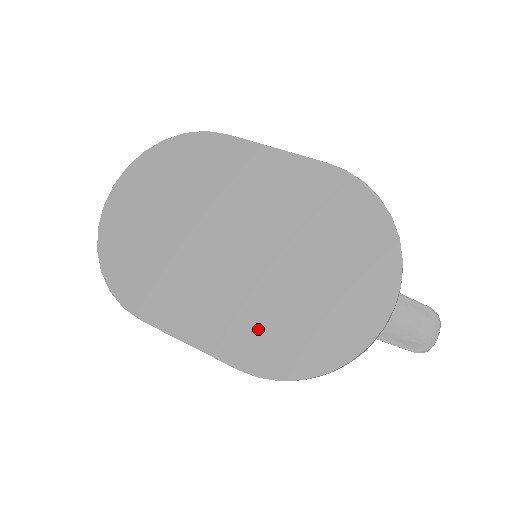
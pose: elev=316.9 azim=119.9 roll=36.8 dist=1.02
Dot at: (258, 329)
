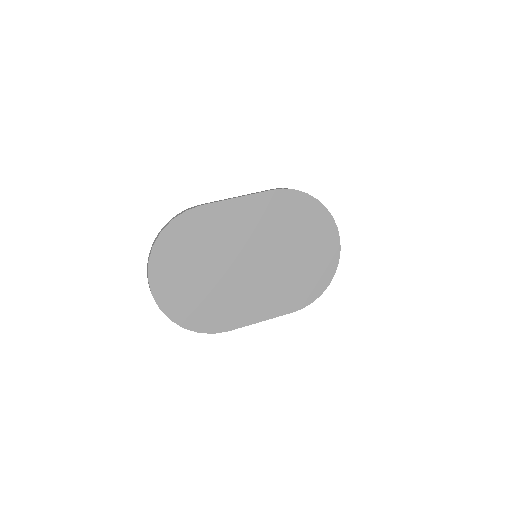
Dot at: (290, 290)
